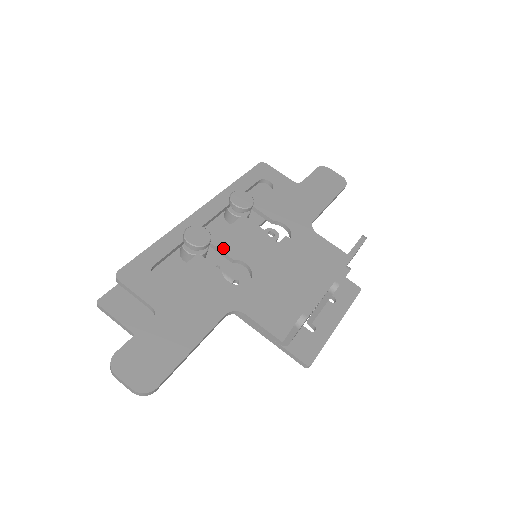
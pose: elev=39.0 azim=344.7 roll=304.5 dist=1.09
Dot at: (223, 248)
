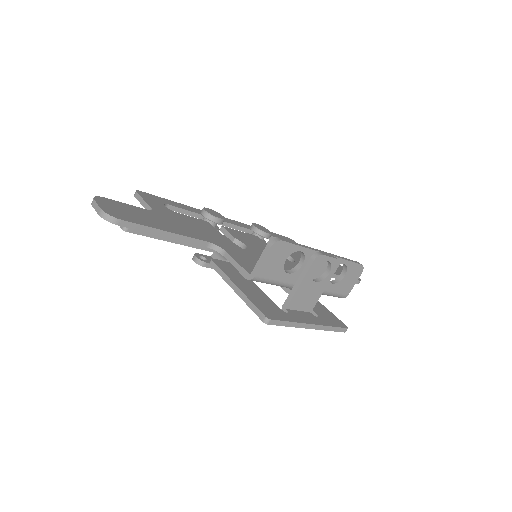
Dot at: (230, 232)
